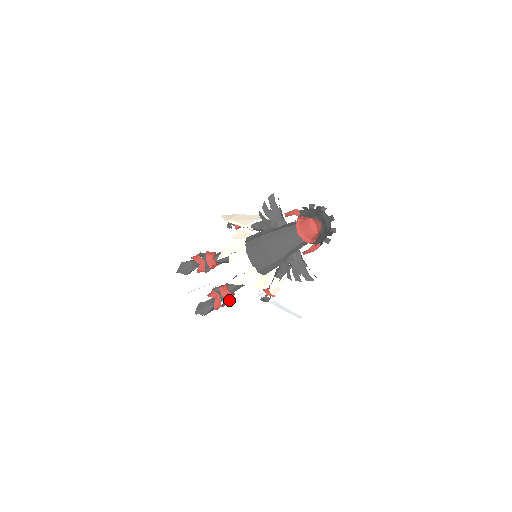
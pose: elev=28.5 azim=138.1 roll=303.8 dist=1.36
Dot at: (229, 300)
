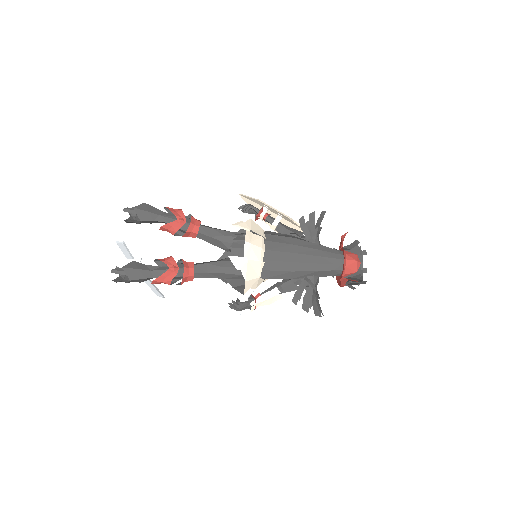
Dot at: (183, 282)
